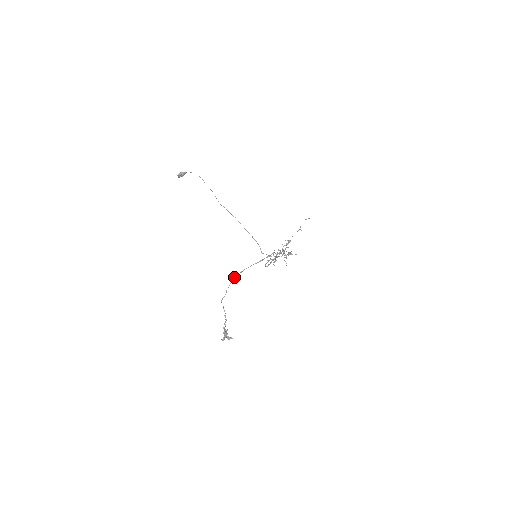
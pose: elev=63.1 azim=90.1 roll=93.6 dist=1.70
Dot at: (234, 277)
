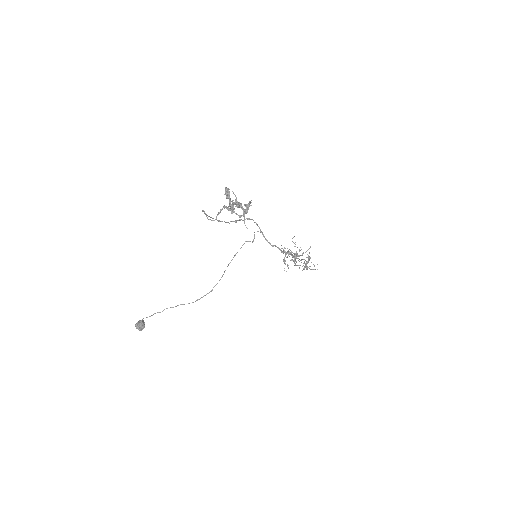
Dot at: (208, 216)
